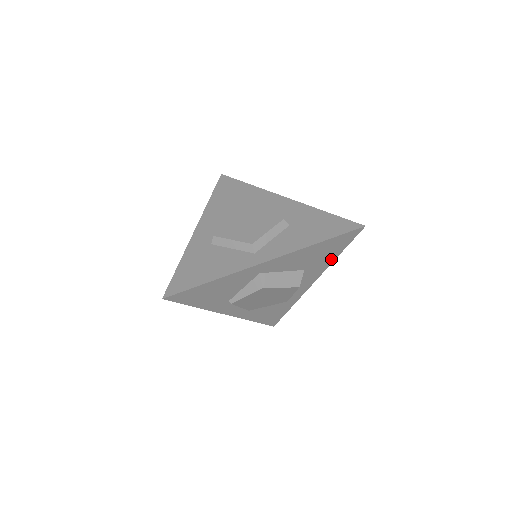
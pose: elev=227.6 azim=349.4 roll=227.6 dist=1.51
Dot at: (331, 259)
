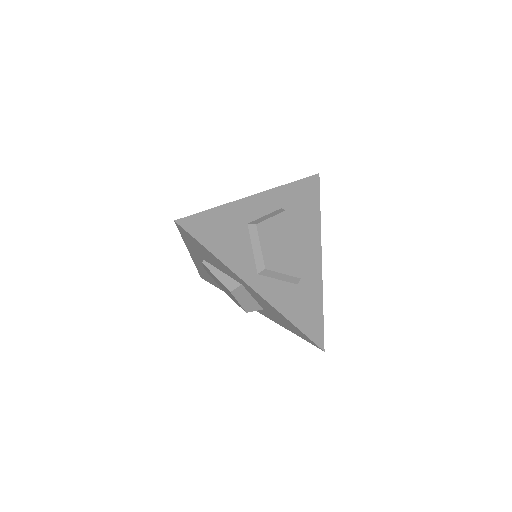
Dot at: (283, 326)
